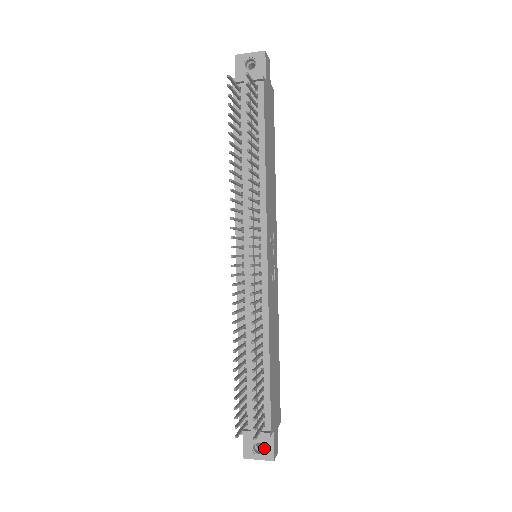
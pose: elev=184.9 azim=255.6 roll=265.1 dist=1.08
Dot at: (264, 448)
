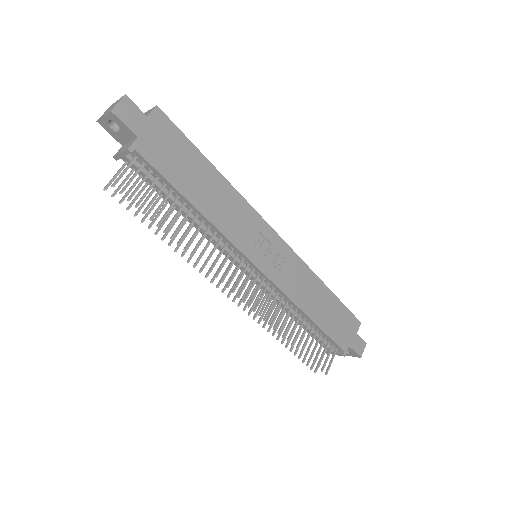
Dot at: (350, 352)
